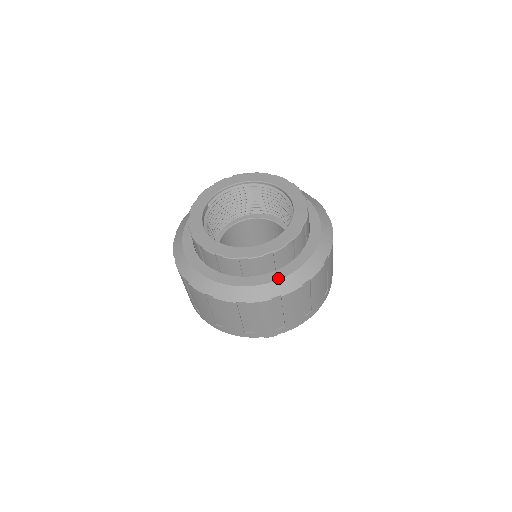
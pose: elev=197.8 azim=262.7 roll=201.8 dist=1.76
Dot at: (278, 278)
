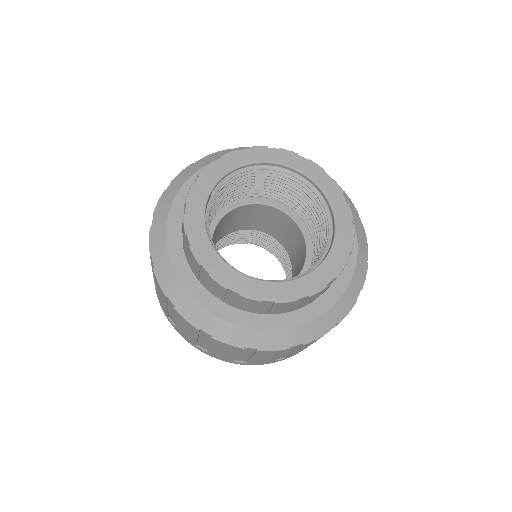
Dot at: (303, 322)
